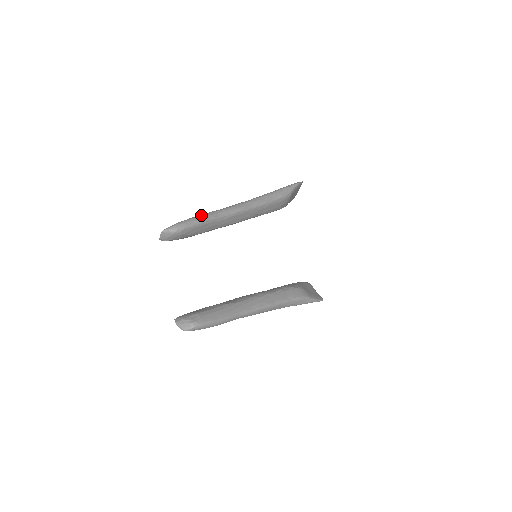
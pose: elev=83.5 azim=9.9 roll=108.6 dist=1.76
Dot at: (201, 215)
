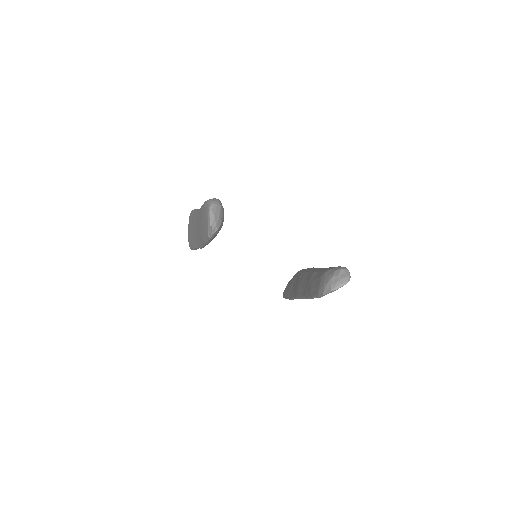
Dot at: occluded
